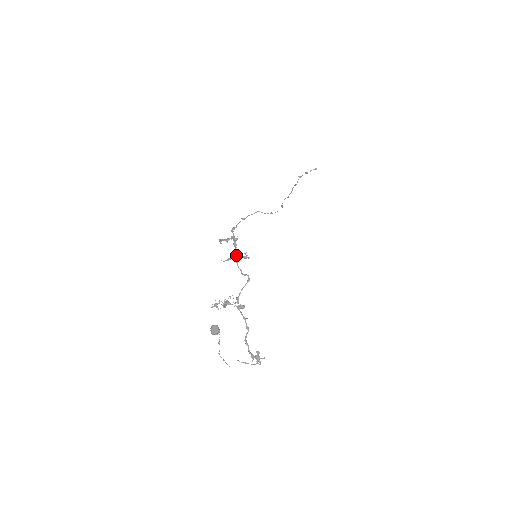
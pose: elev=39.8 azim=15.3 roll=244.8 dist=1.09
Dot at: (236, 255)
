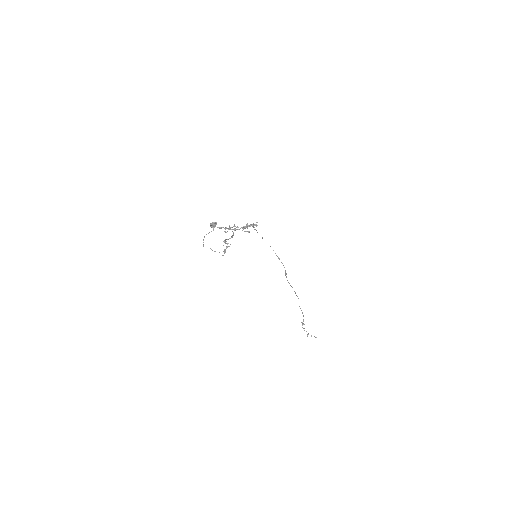
Dot at: occluded
